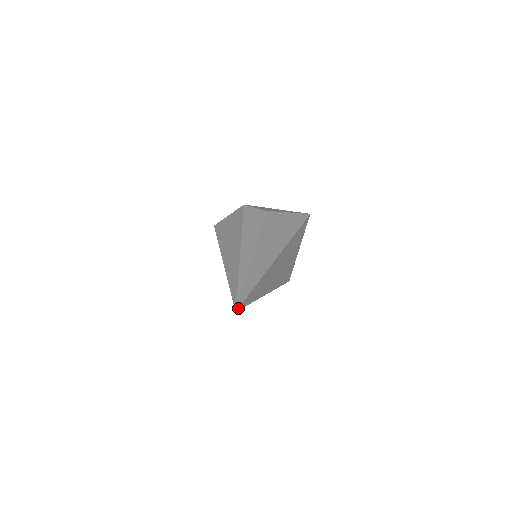
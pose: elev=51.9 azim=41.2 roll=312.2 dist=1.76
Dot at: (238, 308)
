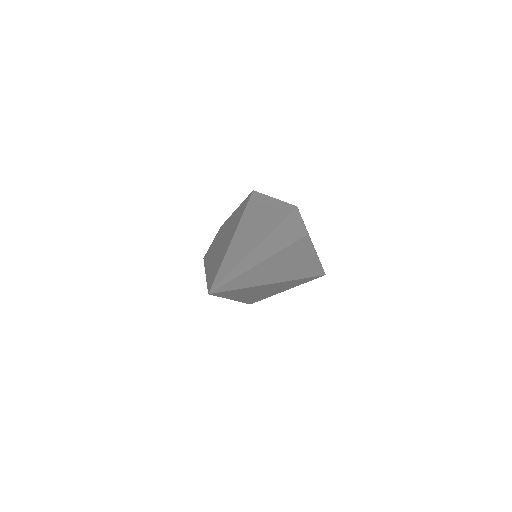
Dot at: (213, 293)
